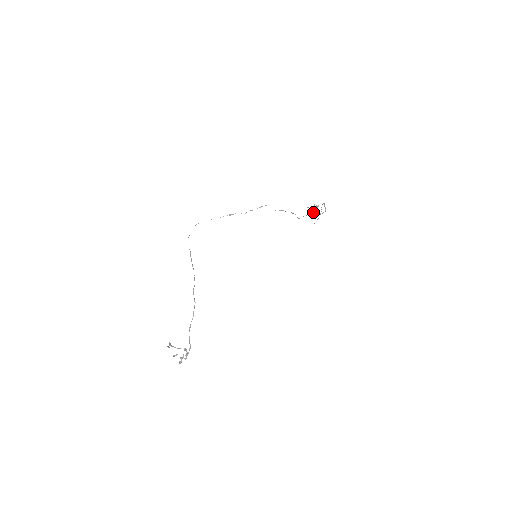
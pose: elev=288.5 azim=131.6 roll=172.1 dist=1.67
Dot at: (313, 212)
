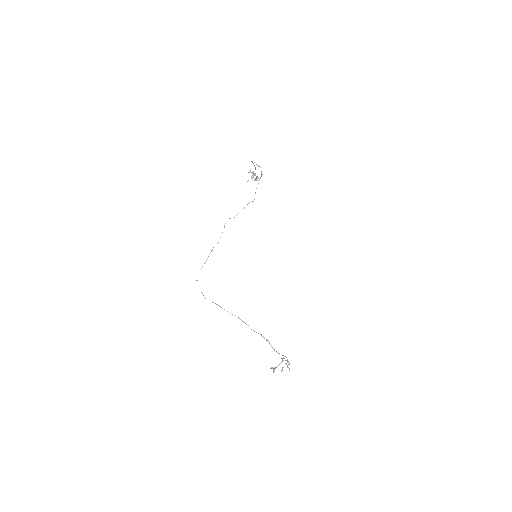
Dot at: occluded
